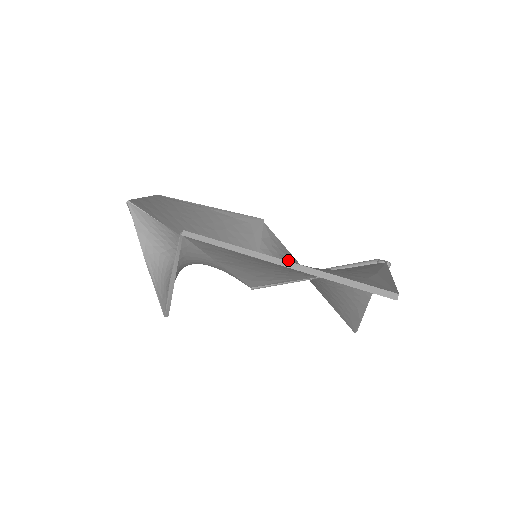
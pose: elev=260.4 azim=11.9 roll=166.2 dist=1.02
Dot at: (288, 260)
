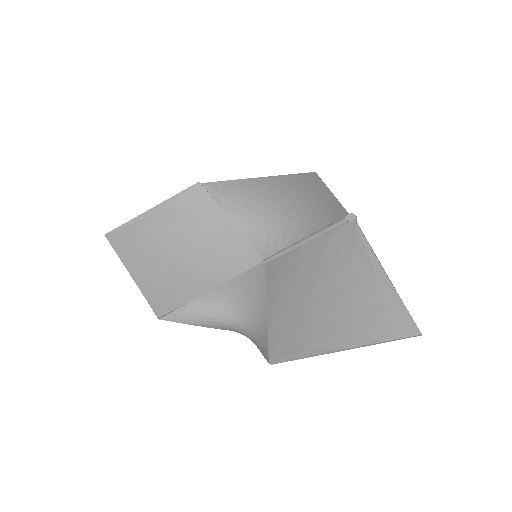
Dot at: (253, 205)
